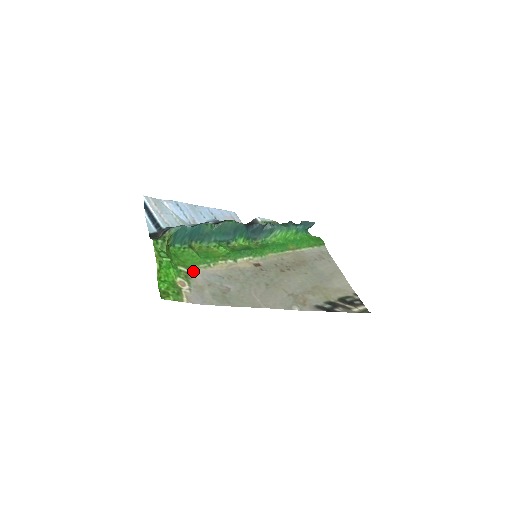
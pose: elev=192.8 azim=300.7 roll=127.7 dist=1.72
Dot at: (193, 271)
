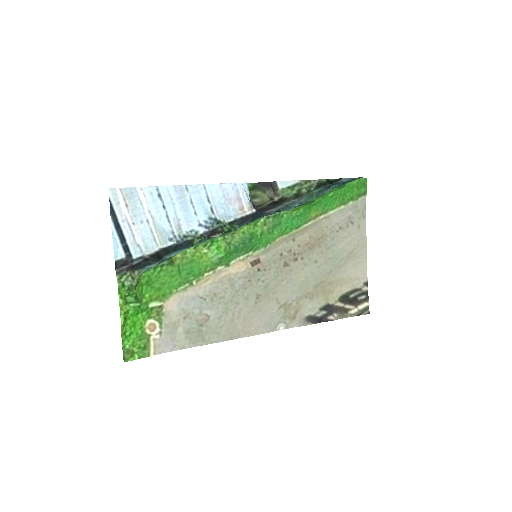
Dot at: (169, 300)
